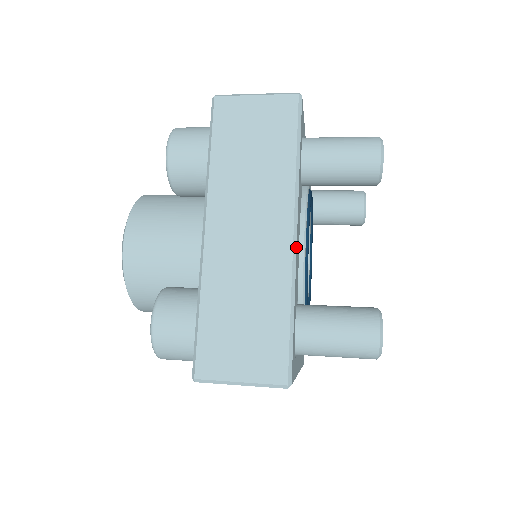
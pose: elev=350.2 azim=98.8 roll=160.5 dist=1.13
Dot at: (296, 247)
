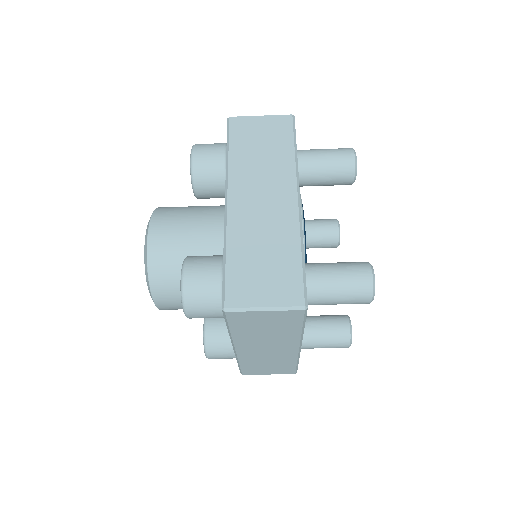
Dot at: occluded
